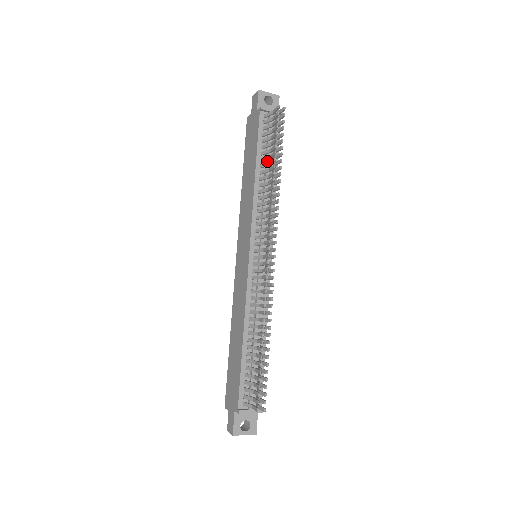
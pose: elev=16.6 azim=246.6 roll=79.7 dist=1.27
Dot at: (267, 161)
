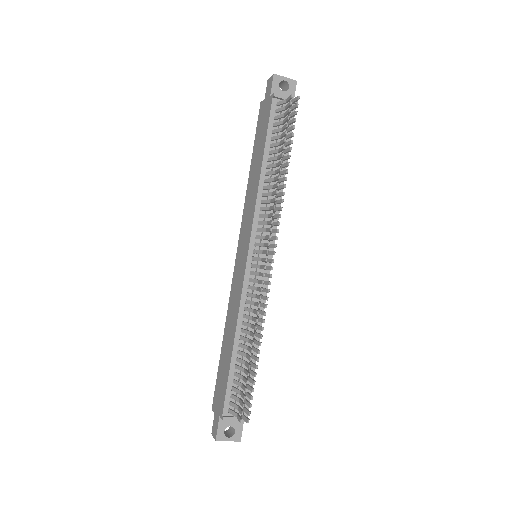
Dot at: (276, 154)
